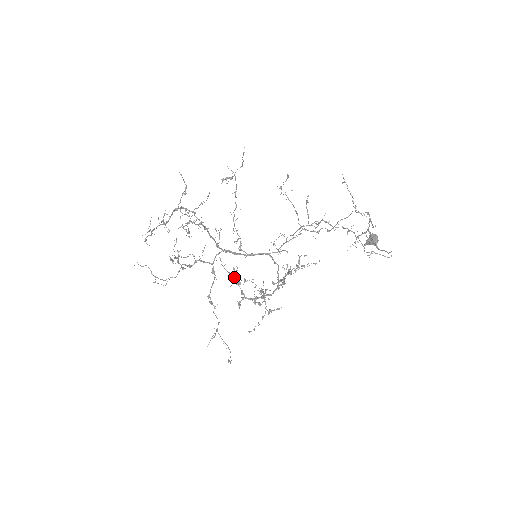
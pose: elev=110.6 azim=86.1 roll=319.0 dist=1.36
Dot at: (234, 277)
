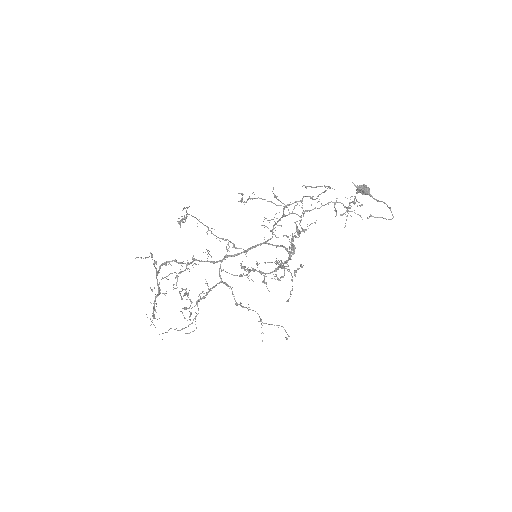
Dot at: (247, 275)
